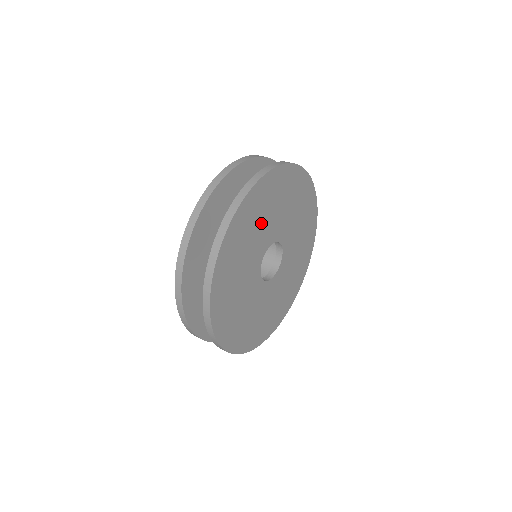
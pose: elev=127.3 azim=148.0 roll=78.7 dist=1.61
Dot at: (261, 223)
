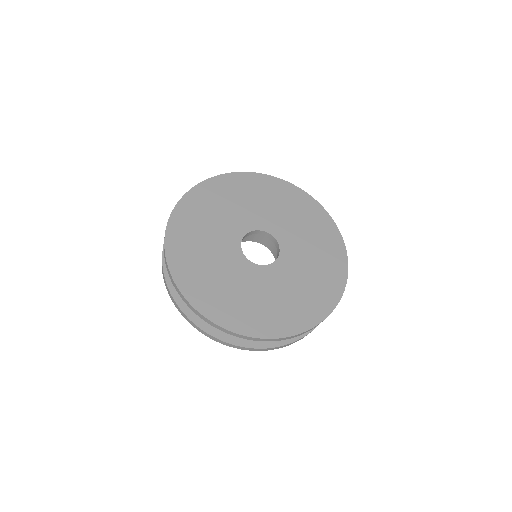
Dot at: (231, 207)
